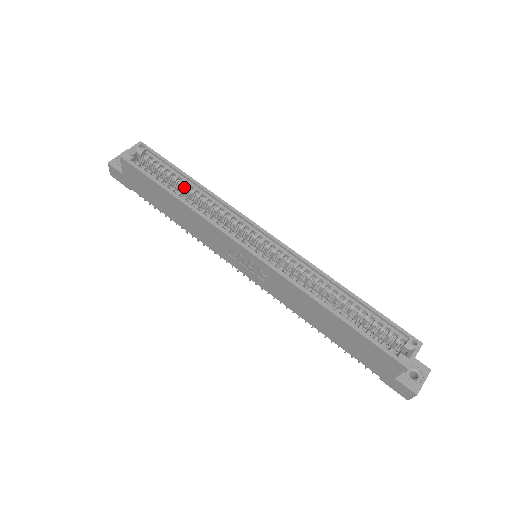
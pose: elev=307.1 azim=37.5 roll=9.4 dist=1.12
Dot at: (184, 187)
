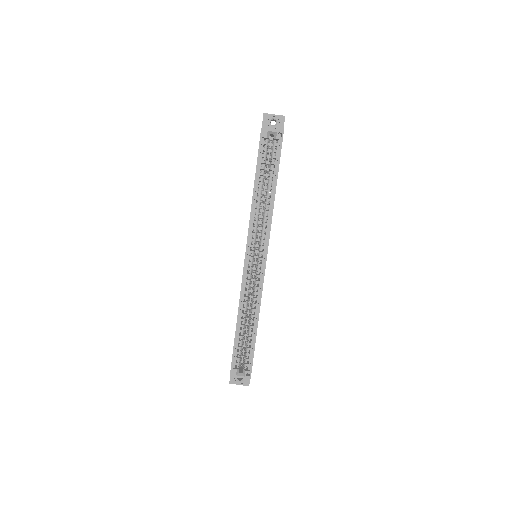
Dot at: (268, 185)
